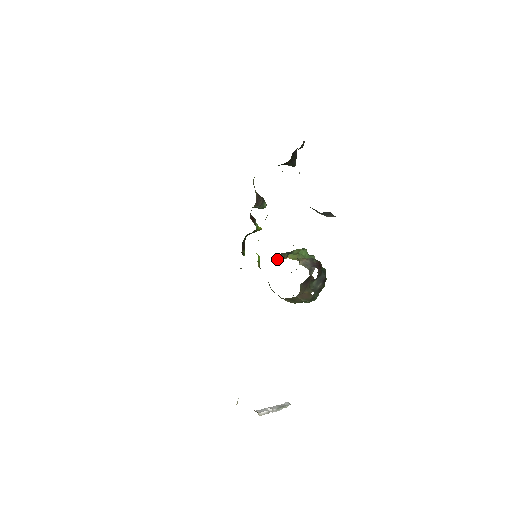
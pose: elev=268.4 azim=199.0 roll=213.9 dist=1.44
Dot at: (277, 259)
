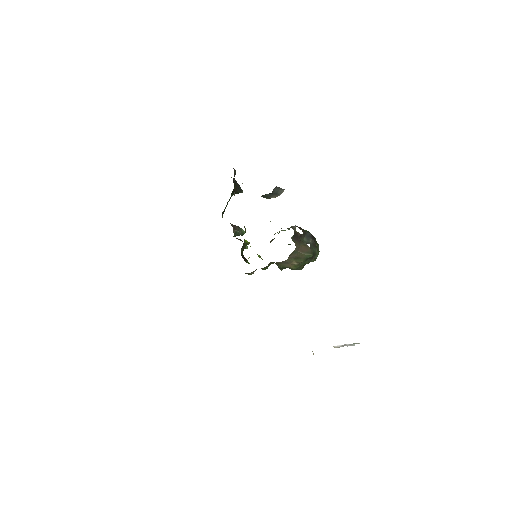
Dot at: occluded
